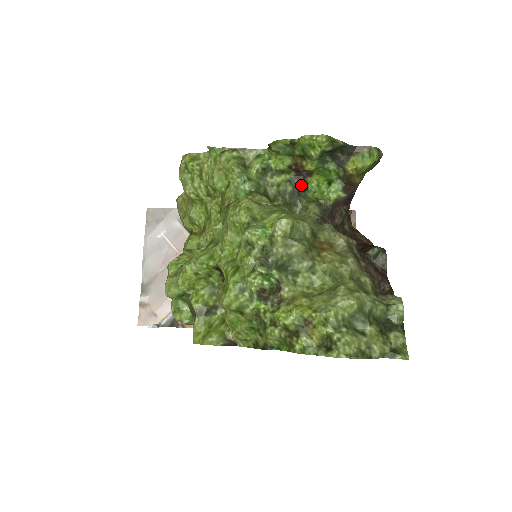
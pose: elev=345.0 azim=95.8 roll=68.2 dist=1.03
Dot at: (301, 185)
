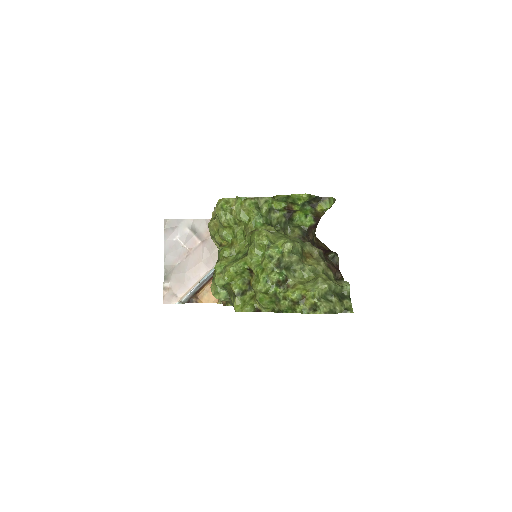
Dot at: (290, 218)
